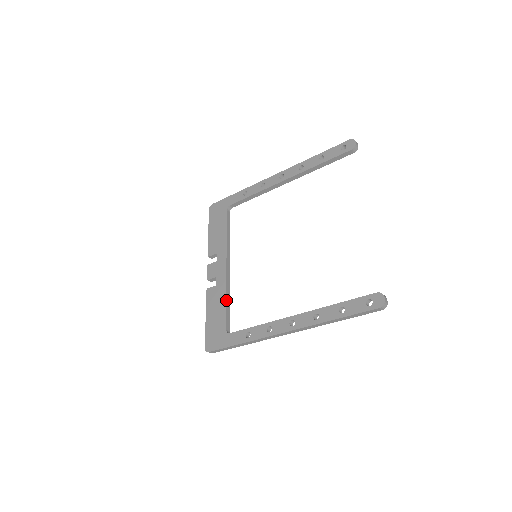
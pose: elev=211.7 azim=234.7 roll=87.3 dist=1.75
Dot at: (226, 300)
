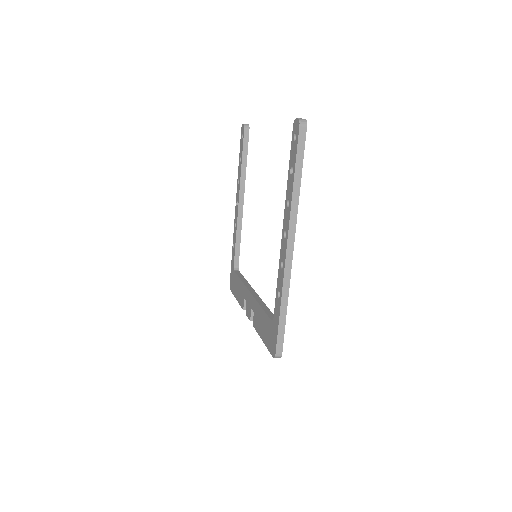
Dot at: (261, 307)
